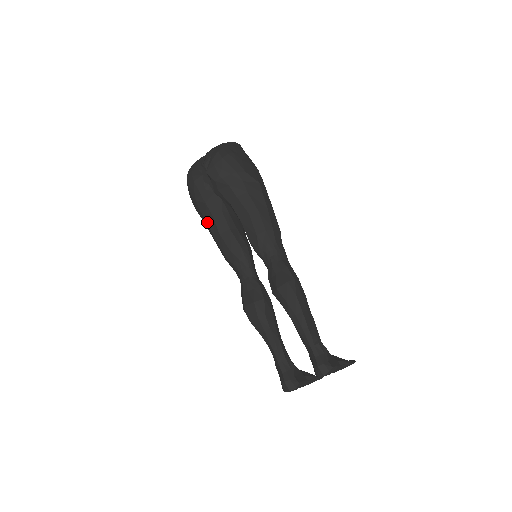
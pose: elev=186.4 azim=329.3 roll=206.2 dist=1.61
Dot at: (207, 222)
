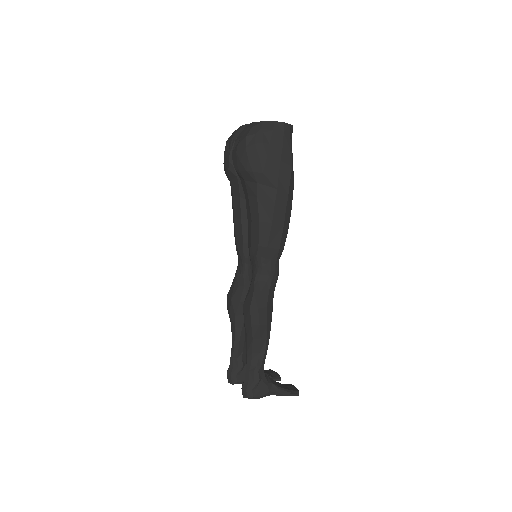
Dot at: occluded
